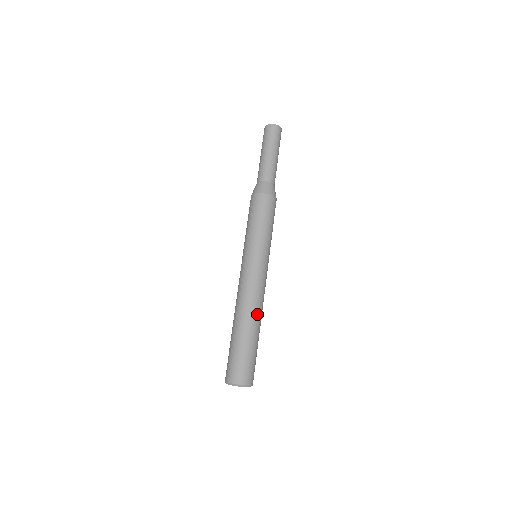
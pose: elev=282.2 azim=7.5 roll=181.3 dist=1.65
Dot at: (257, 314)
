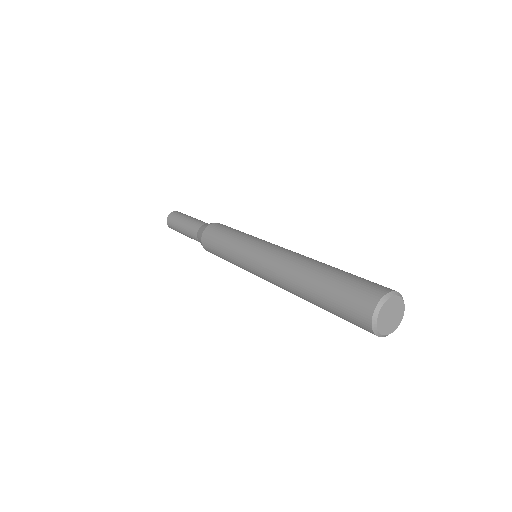
Dot at: occluded
